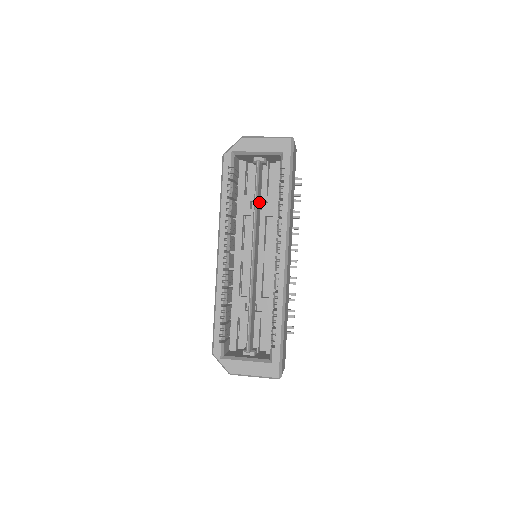
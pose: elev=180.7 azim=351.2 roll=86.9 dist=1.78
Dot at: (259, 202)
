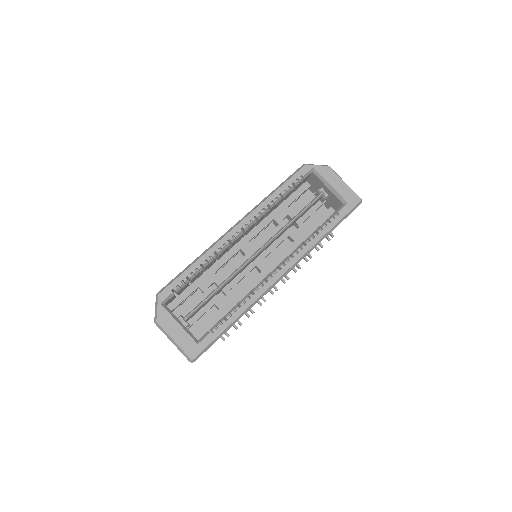
Dot at: (295, 221)
